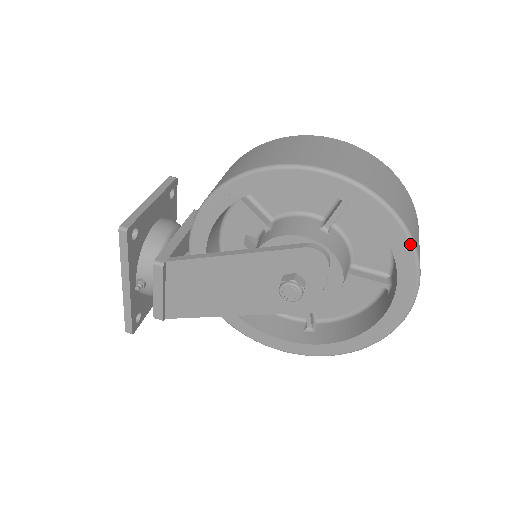
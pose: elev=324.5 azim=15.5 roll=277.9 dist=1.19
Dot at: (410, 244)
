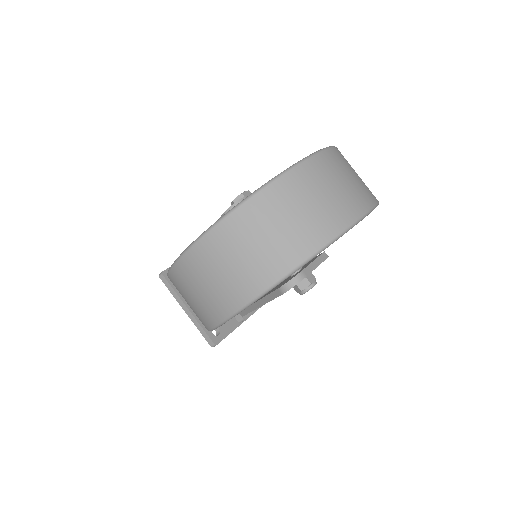
Dot at: occluded
